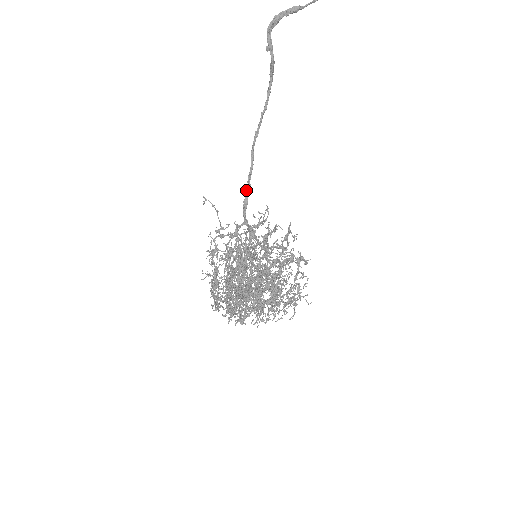
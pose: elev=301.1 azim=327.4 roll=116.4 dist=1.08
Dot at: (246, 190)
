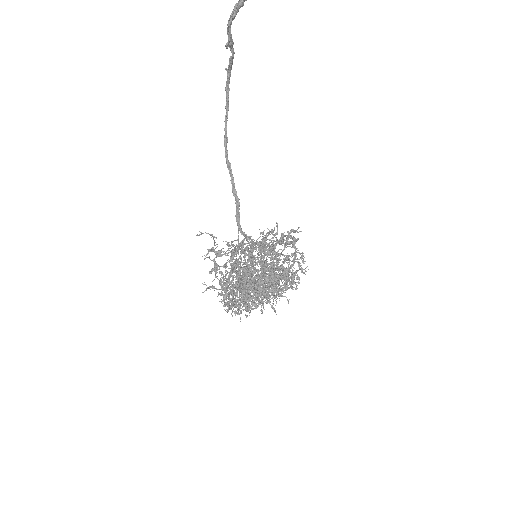
Dot at: (236, 205)
